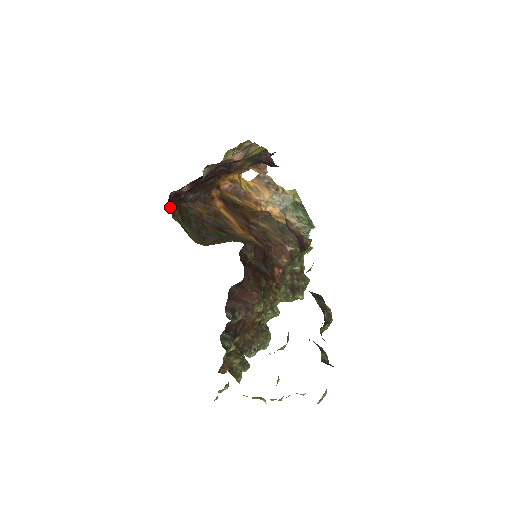
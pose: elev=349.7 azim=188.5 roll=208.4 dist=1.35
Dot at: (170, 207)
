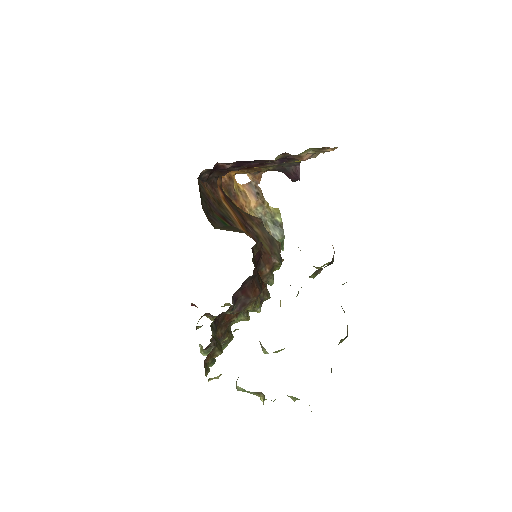
Dot at: occluded
